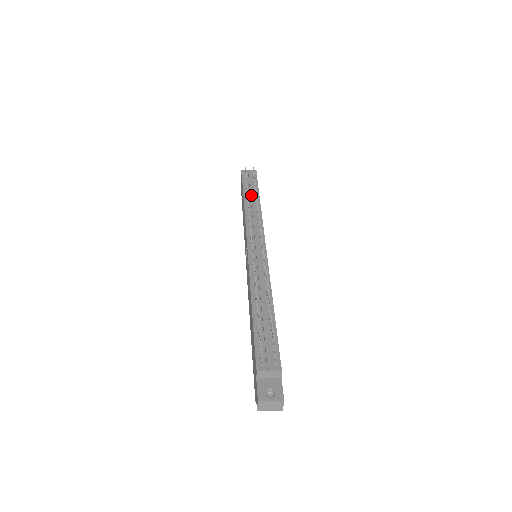
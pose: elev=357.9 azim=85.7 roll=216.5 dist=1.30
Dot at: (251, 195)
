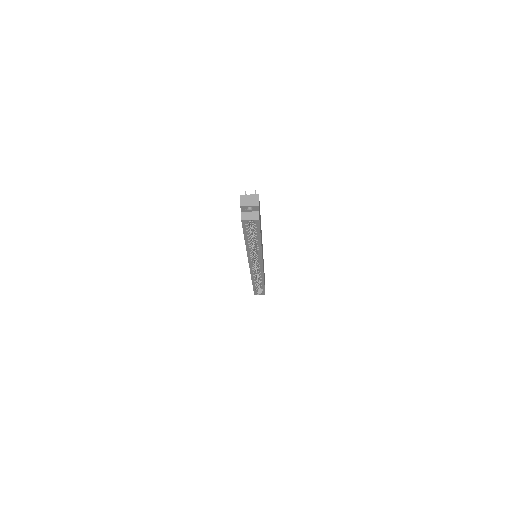
Dot at: occluded
